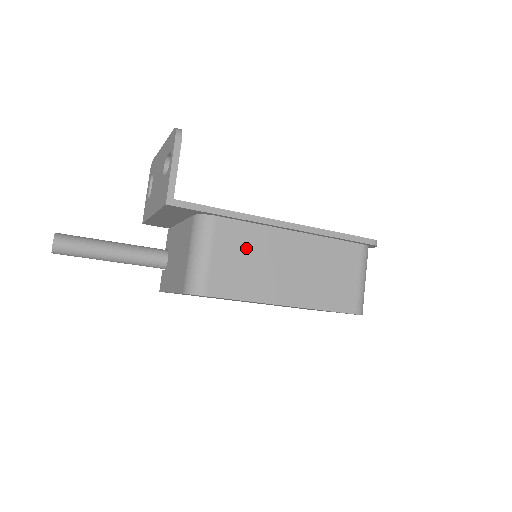
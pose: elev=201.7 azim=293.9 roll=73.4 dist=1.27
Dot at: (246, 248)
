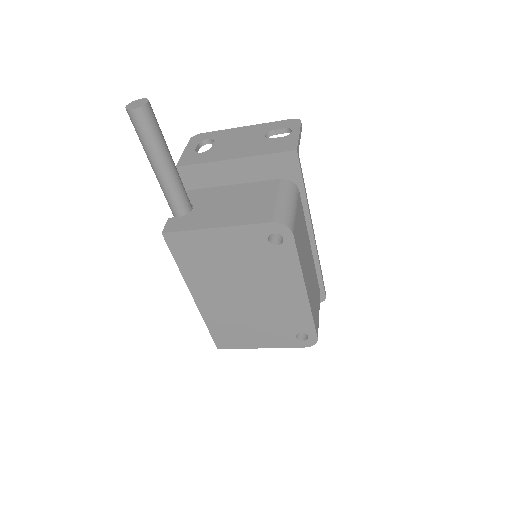
Dot at: (302, 228)
